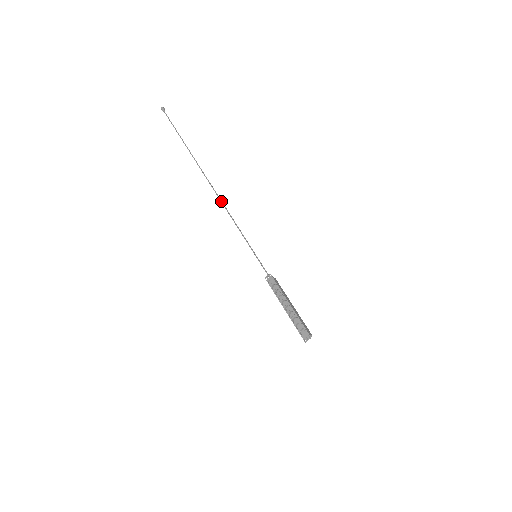
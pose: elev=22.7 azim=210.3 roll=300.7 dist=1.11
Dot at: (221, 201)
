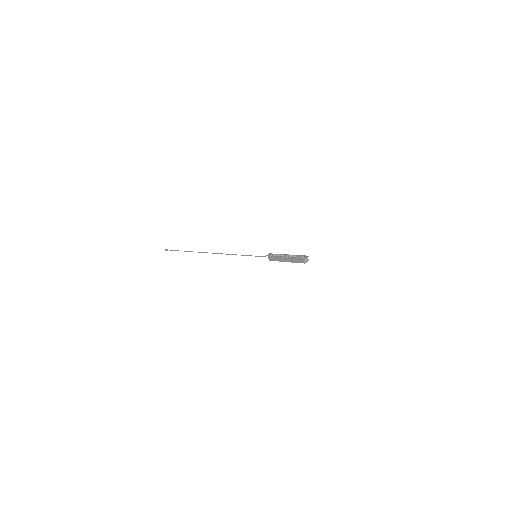
Dot at: occluded
